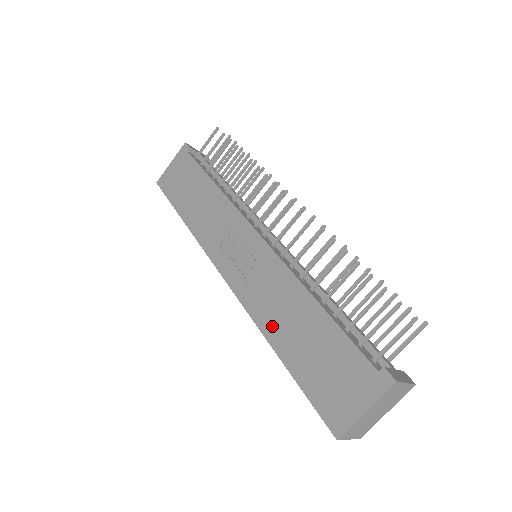
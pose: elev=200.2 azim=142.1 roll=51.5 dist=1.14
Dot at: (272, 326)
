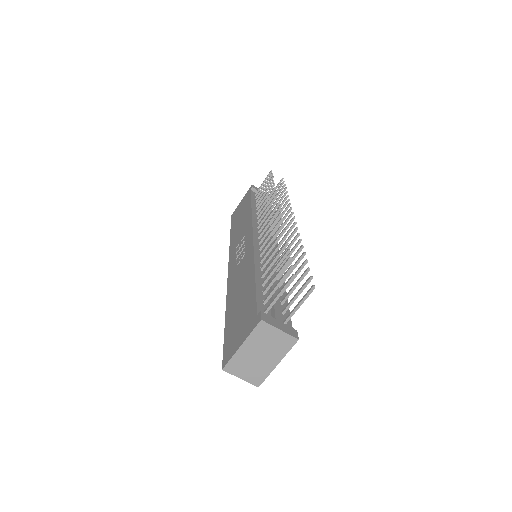
Dot at: (231, 297)
